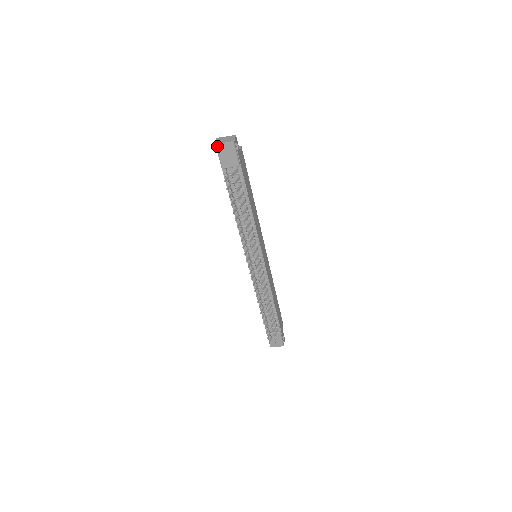
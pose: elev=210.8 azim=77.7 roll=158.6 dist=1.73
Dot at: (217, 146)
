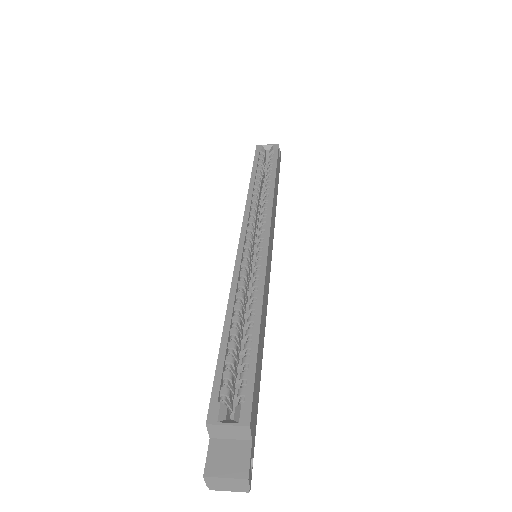
Dot at: (213, 485)
